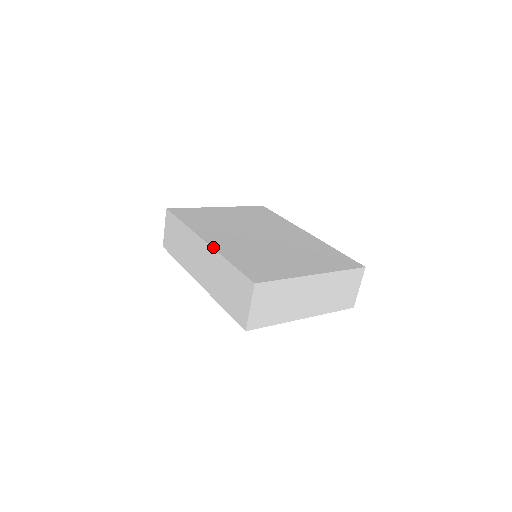
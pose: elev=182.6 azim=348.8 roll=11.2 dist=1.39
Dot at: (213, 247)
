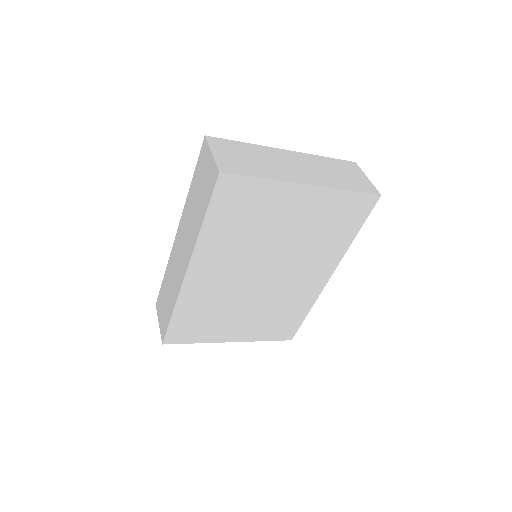
Dot at: (182, 216)
